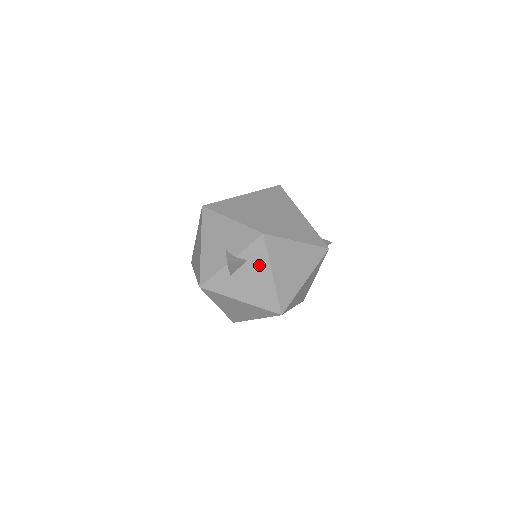
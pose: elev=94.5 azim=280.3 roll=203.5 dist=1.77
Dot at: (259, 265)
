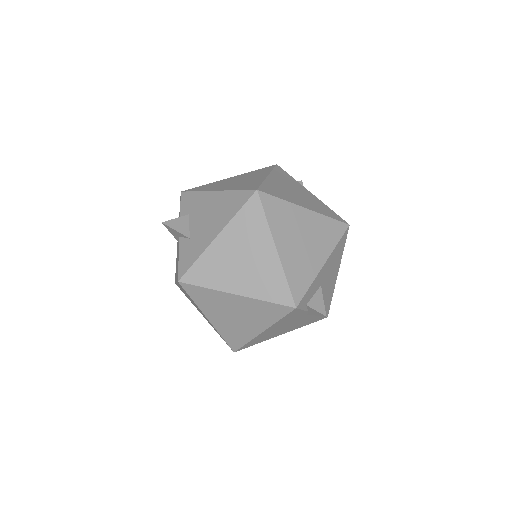
Dot at: (199, 203)
